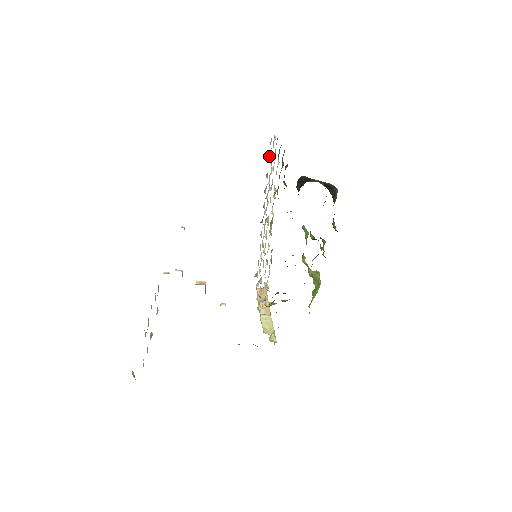
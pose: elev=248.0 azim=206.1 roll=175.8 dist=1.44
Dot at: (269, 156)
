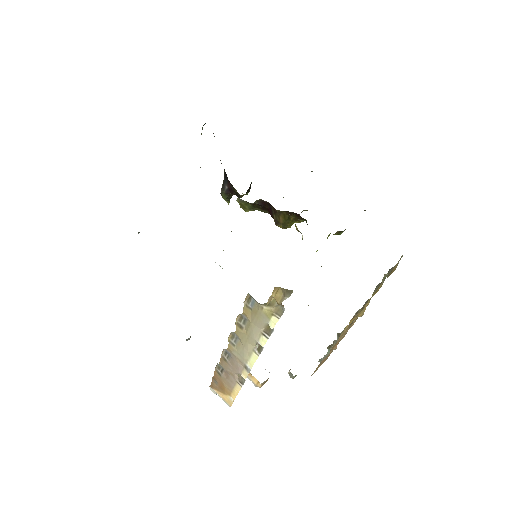
Dot at: occluded
